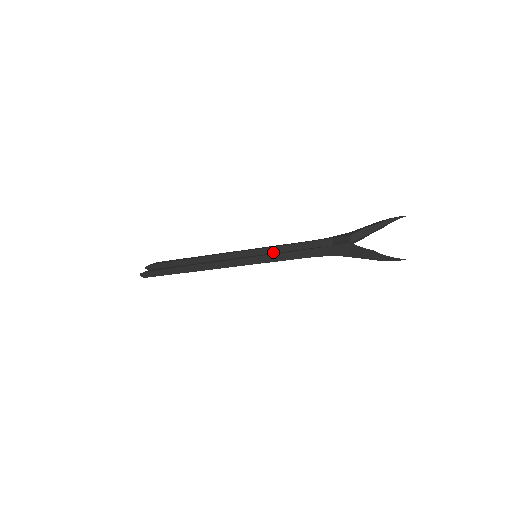
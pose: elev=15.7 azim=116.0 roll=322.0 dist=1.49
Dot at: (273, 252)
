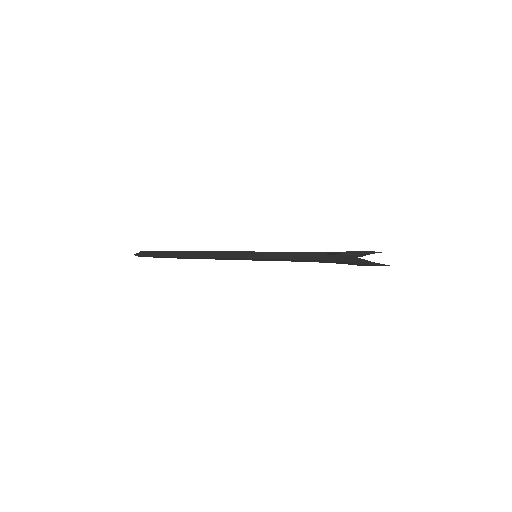
Dot at: occluded
